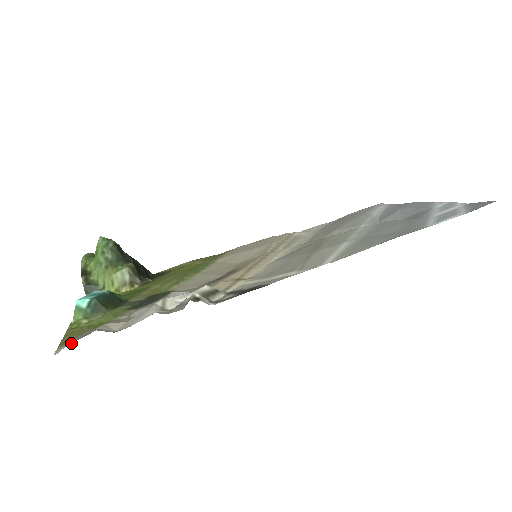
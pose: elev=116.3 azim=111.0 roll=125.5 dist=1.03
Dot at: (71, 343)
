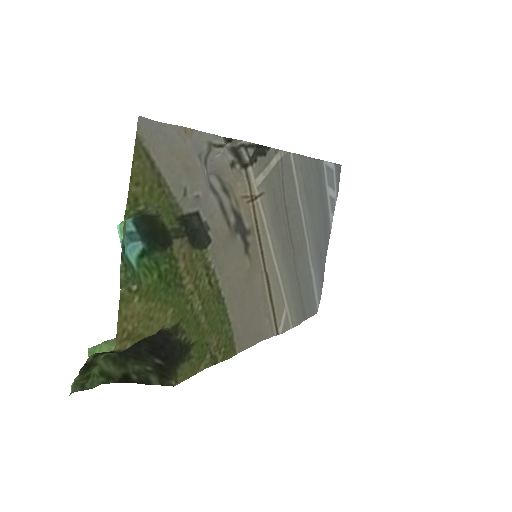
Dot at: (147, 139)
